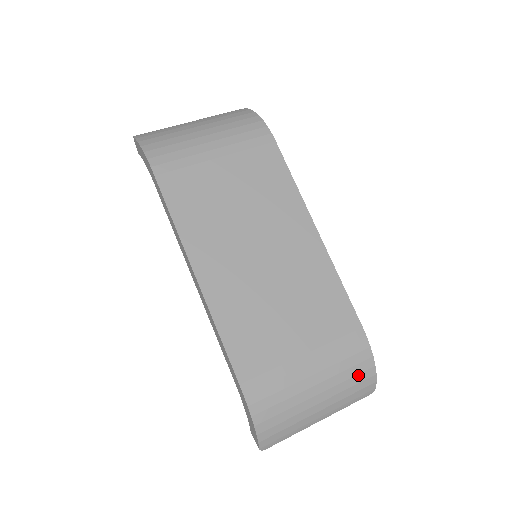
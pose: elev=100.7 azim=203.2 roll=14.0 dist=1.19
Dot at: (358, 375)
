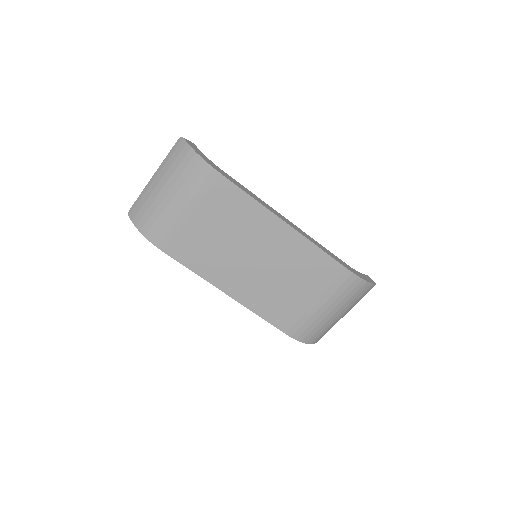
Dot at: (357, 292)
